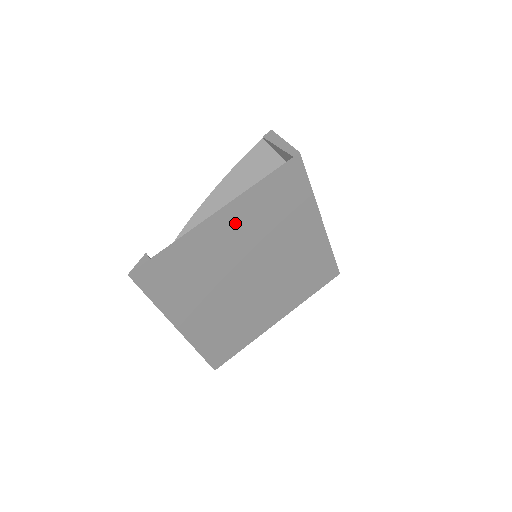
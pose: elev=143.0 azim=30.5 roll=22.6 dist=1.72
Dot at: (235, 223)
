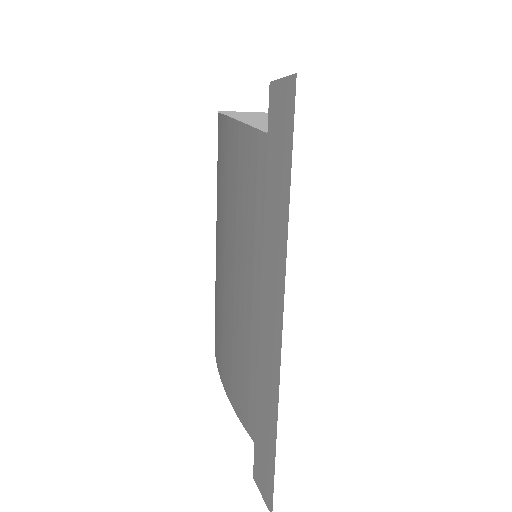
Dot at: occluded
